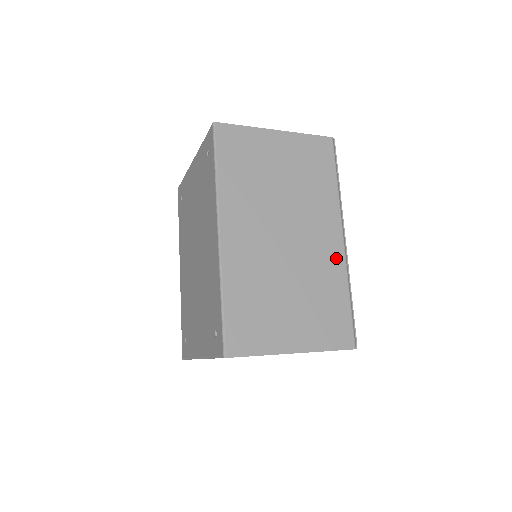
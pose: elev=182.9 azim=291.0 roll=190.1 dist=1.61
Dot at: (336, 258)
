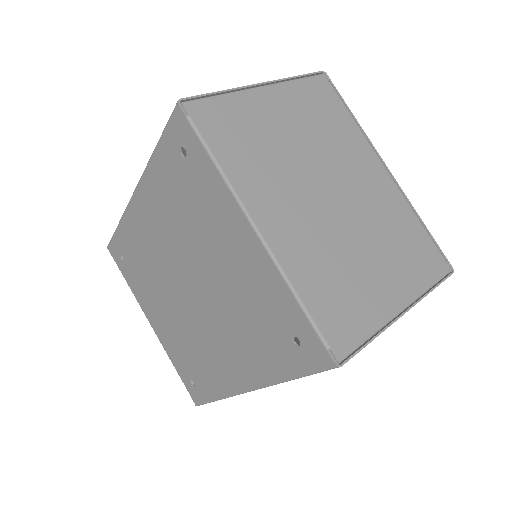
Dot at: occluded
